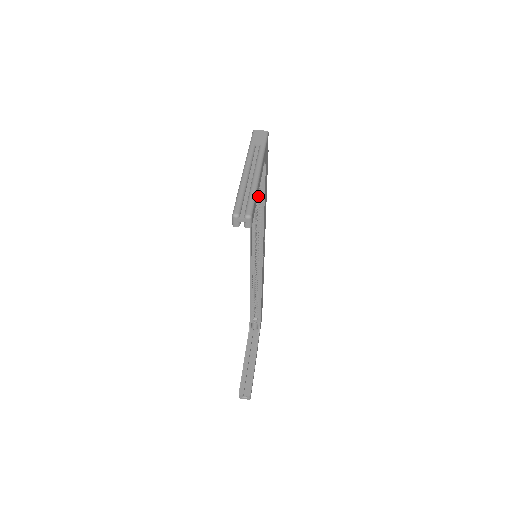
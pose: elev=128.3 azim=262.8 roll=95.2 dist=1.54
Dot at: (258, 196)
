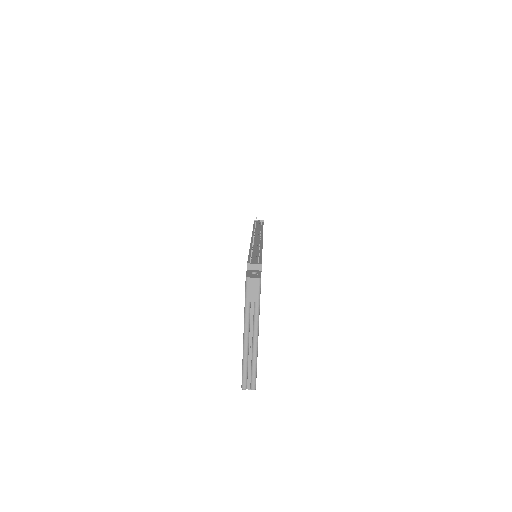
Dot at: occluded
